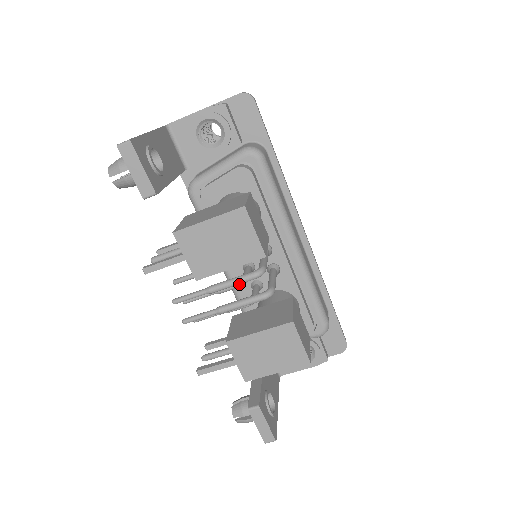
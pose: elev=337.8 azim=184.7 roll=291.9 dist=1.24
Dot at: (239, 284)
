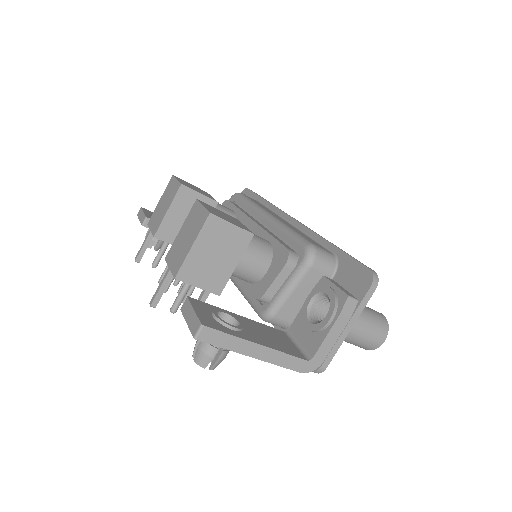
Dot at: occluded
